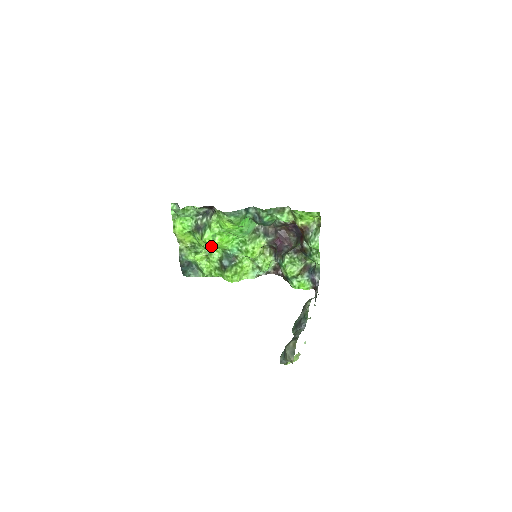
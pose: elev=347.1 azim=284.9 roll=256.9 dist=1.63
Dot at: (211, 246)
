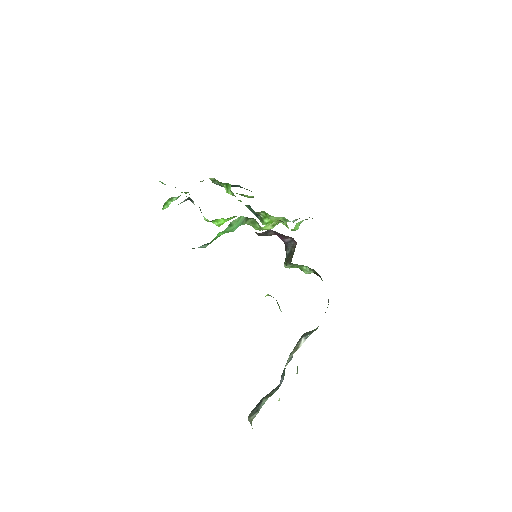
Dot at: occluded
